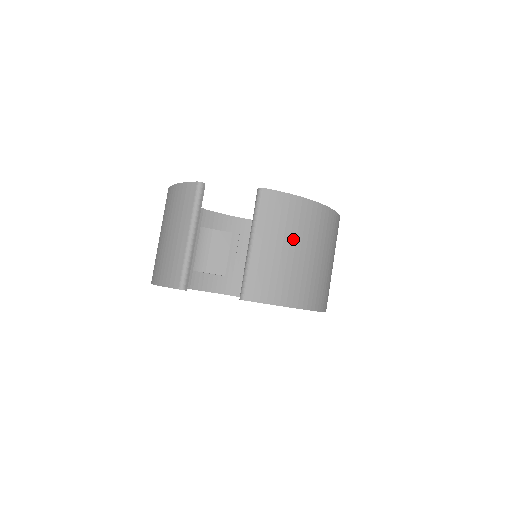
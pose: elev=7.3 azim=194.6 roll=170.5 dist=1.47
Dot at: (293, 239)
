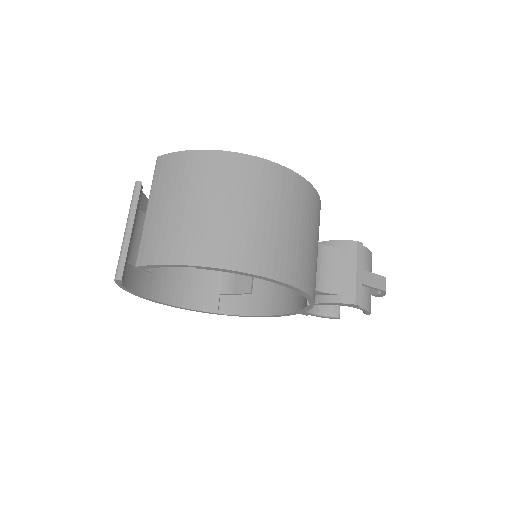
Dot at: (184, 193)
